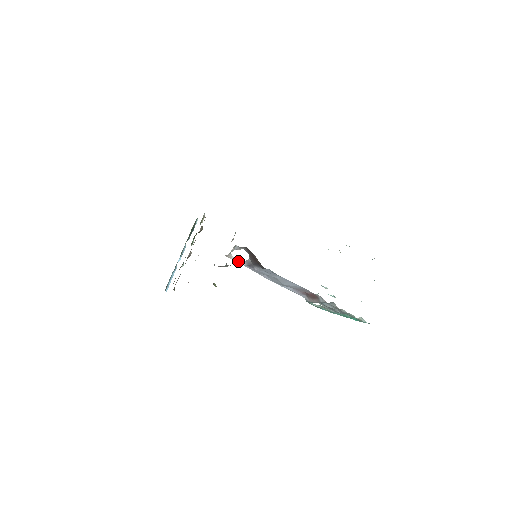
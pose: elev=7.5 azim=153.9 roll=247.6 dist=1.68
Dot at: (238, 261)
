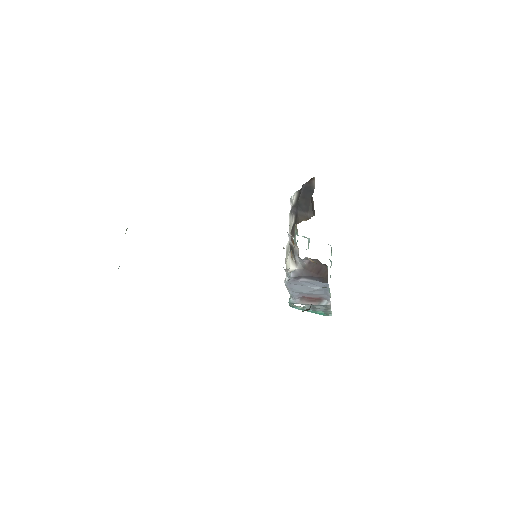
Dot at: (288, 273)
